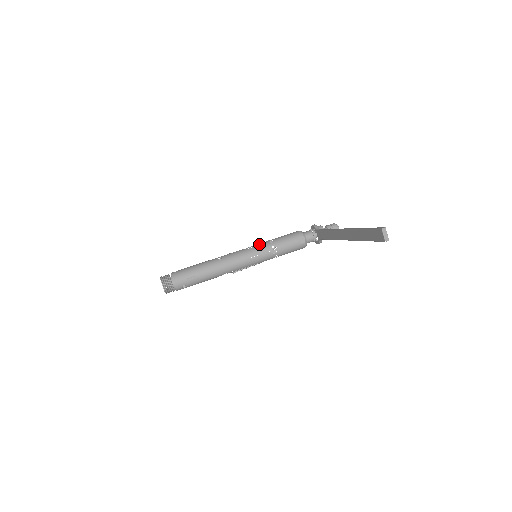
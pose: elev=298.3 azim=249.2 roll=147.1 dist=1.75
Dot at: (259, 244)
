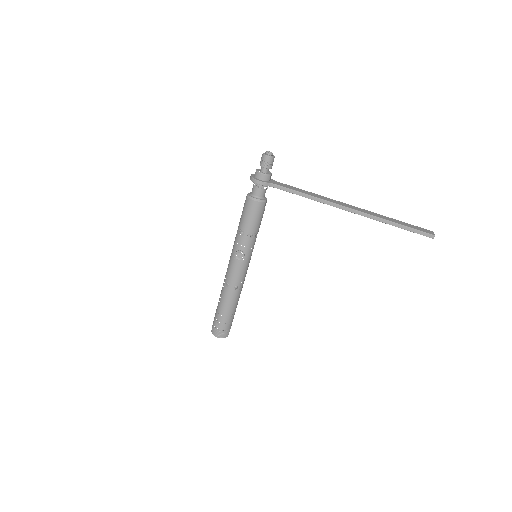
Dot at: (245, 248)
